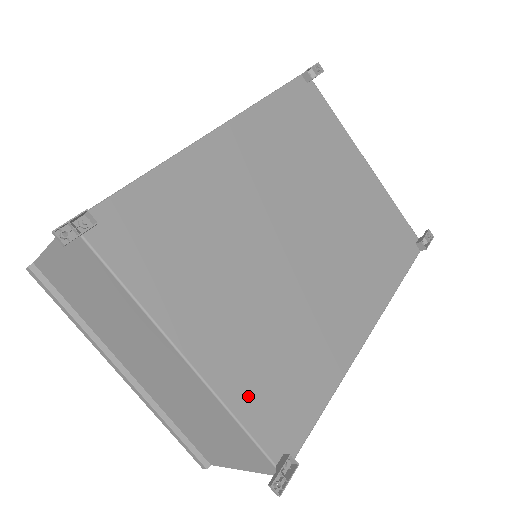
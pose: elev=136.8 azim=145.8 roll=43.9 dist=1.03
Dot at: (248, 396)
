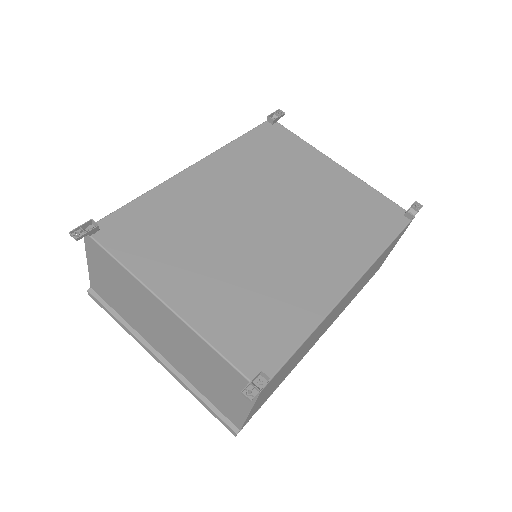
Dot at: (222, 330)
